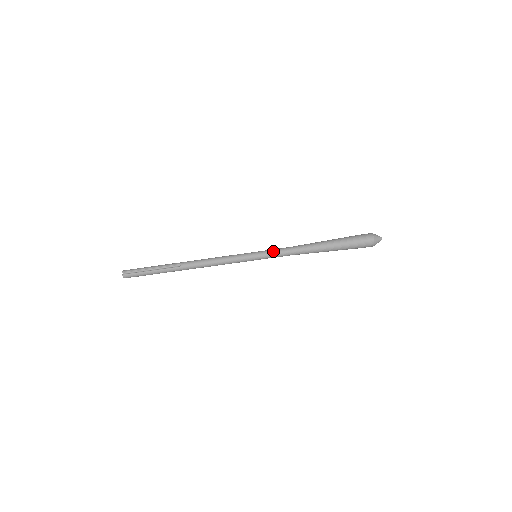
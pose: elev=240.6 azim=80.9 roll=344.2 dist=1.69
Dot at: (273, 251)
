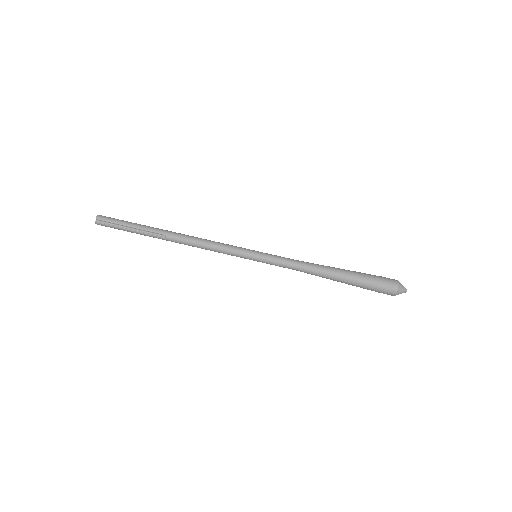
Dot at: (278, 256)
